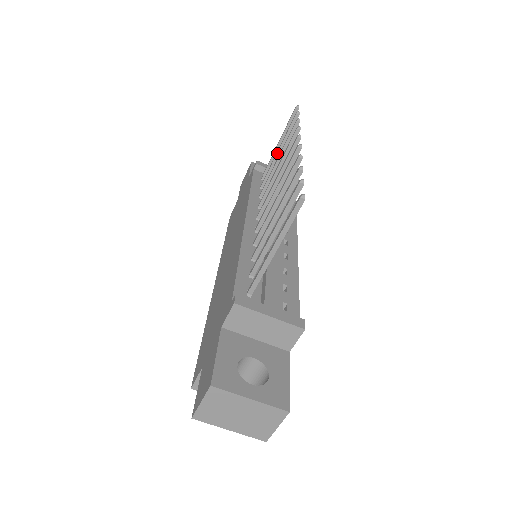
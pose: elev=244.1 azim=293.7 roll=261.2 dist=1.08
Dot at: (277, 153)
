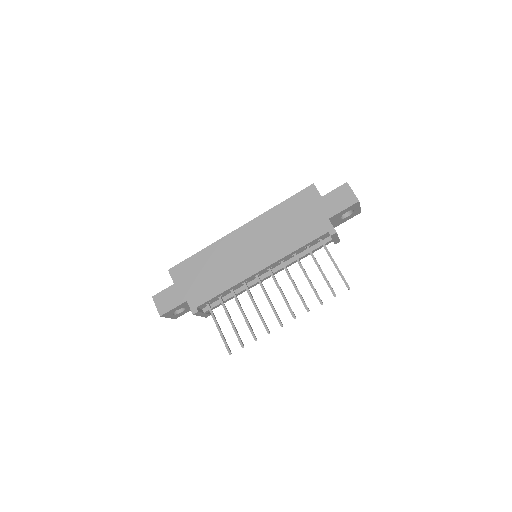
Dot at: (320, 271)
